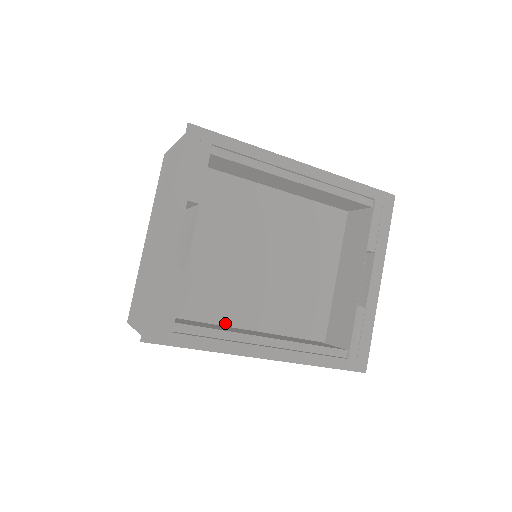
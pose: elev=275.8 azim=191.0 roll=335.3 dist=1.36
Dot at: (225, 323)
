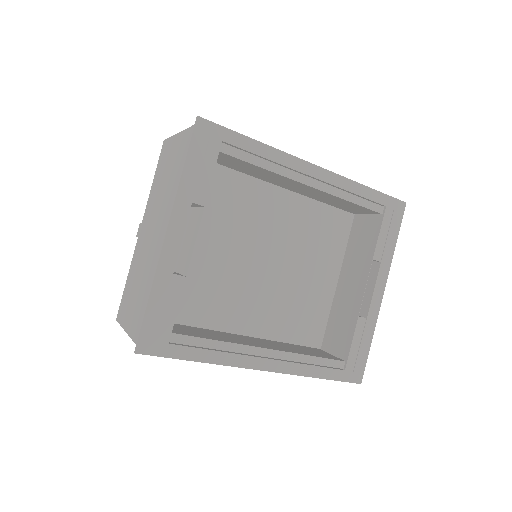
Dot at: (221, 328)
